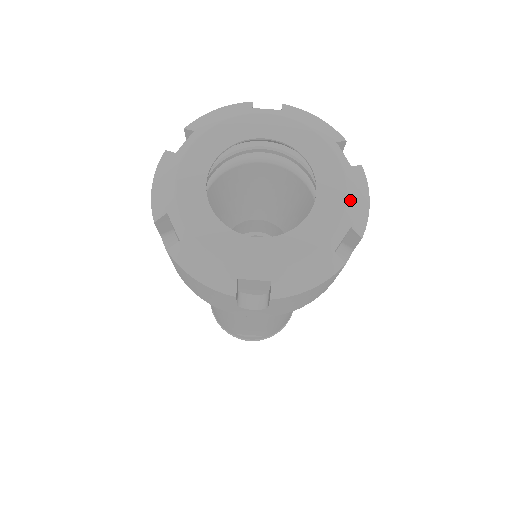
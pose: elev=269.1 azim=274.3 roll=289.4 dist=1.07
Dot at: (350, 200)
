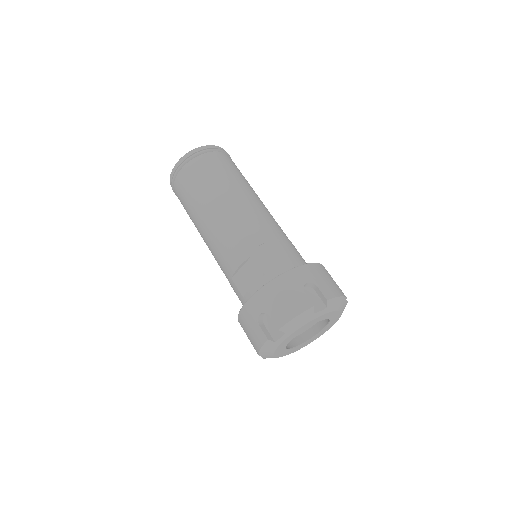
Dot at: (338, 308)
